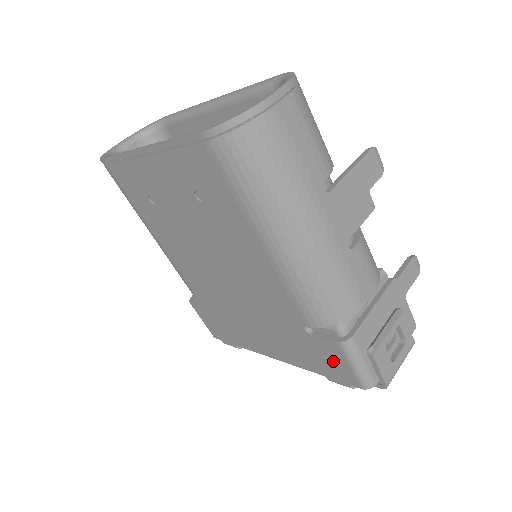
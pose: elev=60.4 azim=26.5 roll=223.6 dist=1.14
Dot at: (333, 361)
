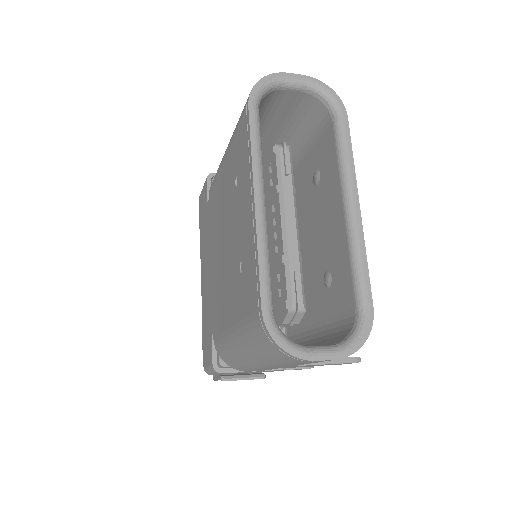
Dot at: (207, 350)
